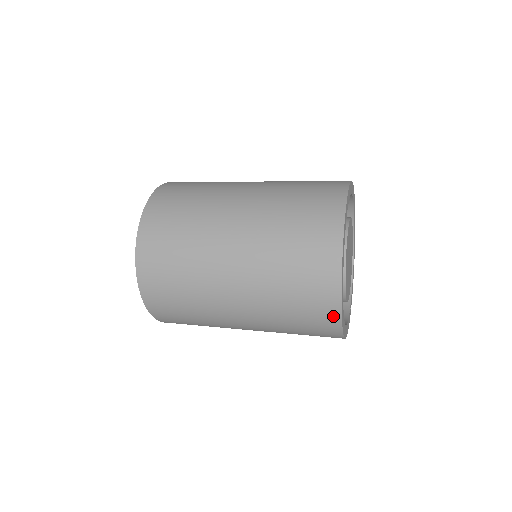
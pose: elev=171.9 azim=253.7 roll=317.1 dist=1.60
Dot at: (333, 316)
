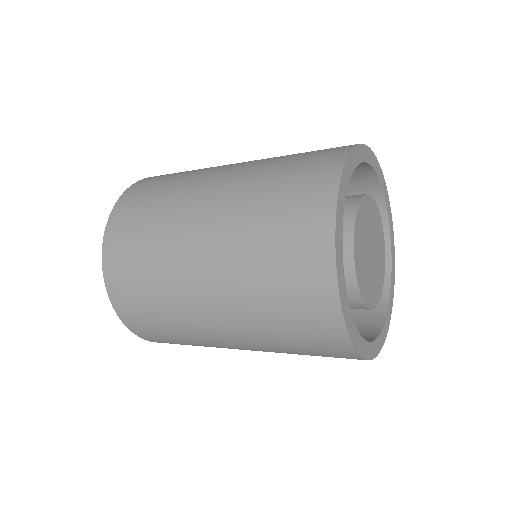
Dot at: (334, 326)
